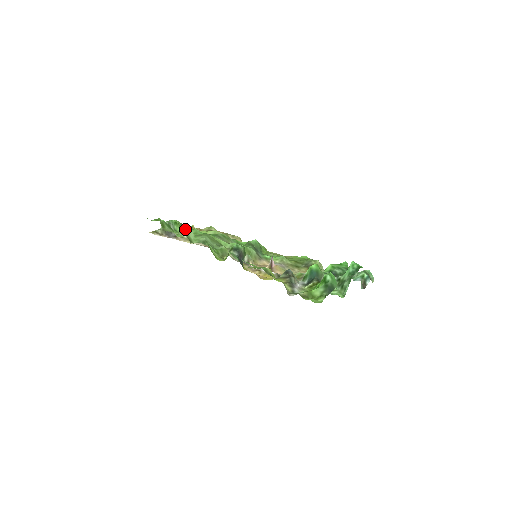
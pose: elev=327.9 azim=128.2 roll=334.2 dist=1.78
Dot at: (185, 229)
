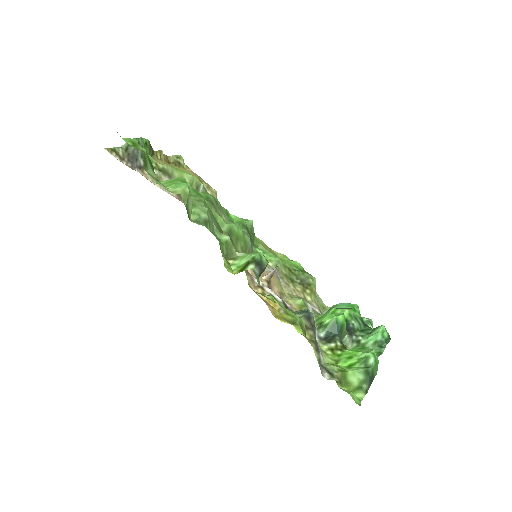
Dot at: (186, 191)
